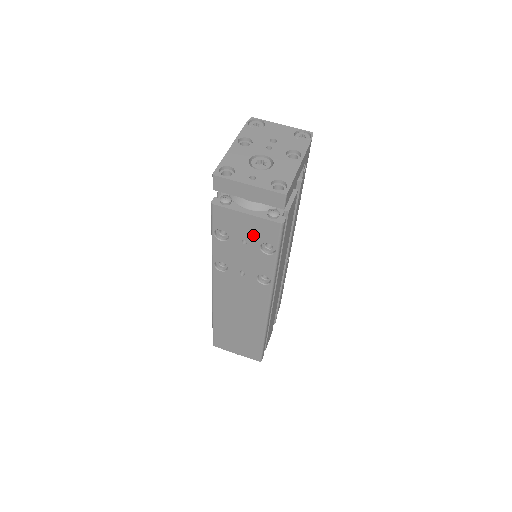
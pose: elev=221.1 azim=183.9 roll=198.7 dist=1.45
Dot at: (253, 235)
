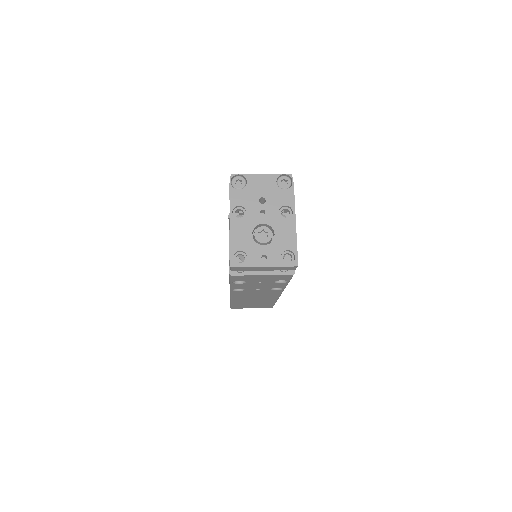
Dot at: (268, 280)
